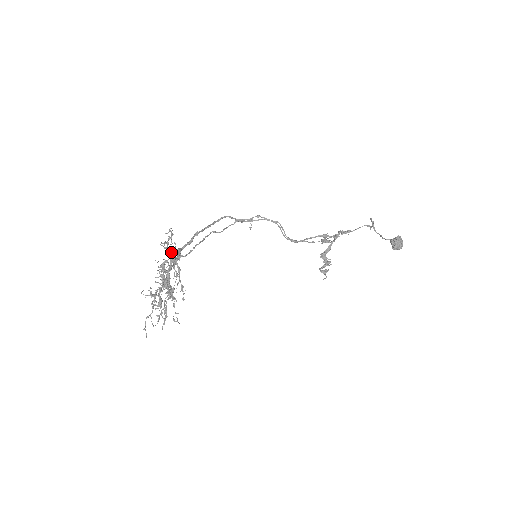
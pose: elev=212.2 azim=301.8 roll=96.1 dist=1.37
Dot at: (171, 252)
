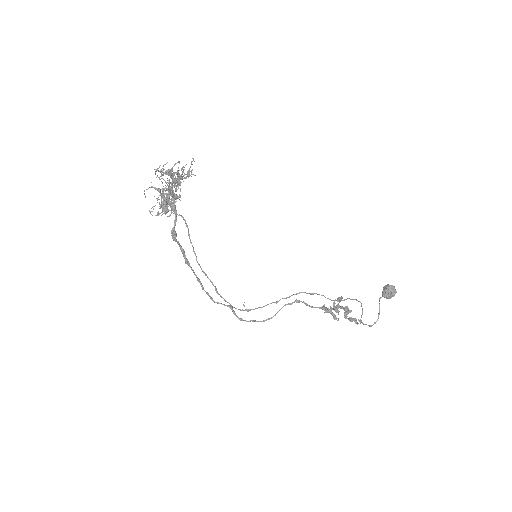
Dot at: (169, 196)
